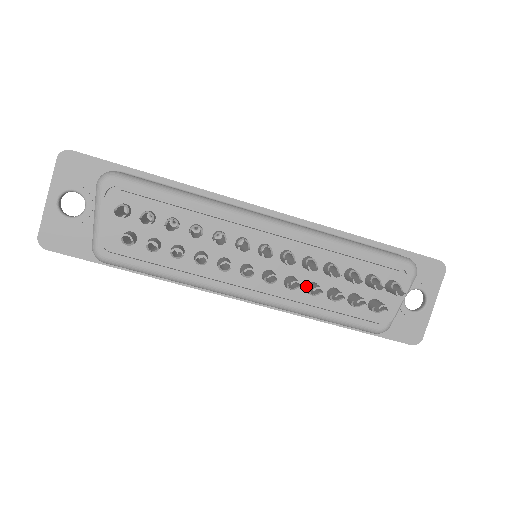
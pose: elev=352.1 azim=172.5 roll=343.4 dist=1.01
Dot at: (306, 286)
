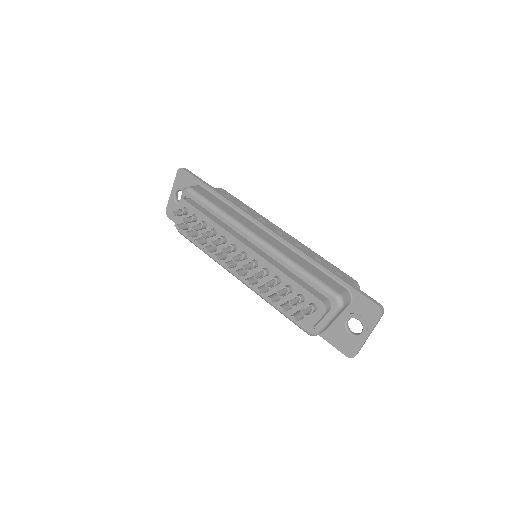
Dot at: (262, 285)
